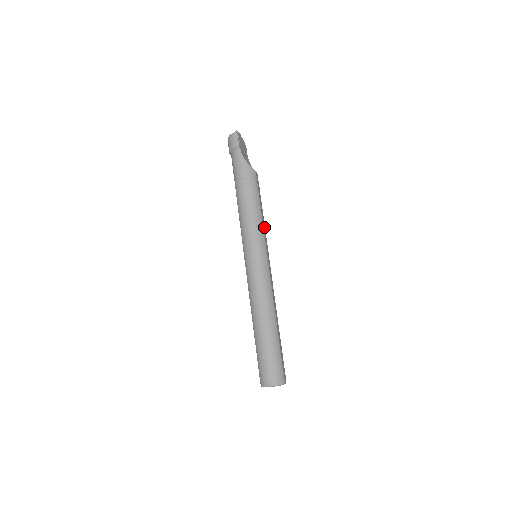
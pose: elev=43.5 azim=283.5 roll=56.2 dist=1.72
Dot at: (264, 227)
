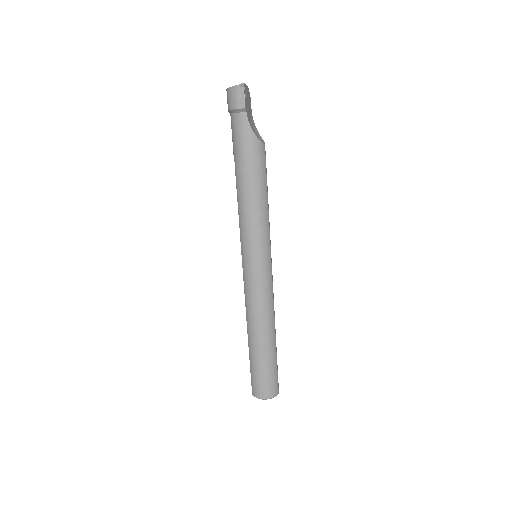
Dot at: occluded
